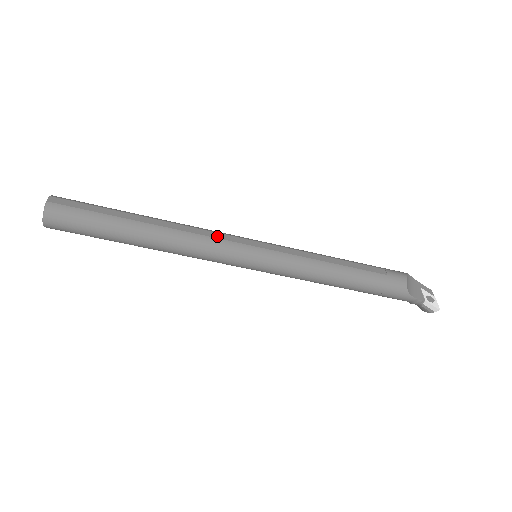
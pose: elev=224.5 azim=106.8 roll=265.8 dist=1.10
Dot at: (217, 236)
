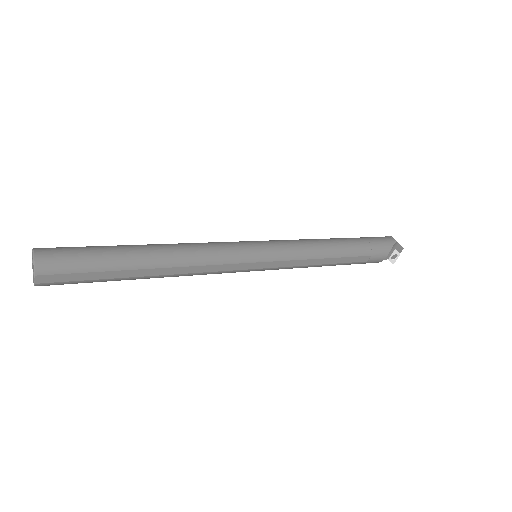
Dot at: (221, 269)
